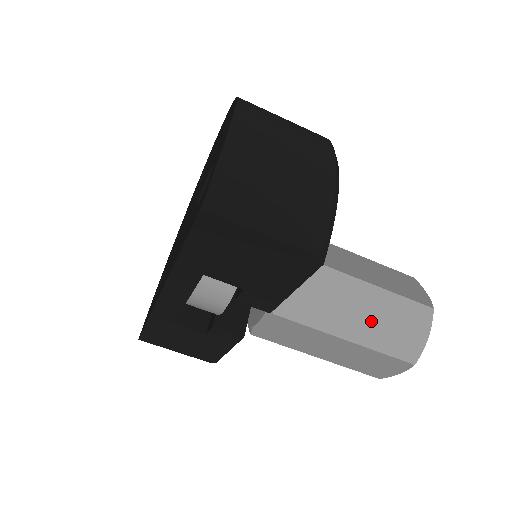
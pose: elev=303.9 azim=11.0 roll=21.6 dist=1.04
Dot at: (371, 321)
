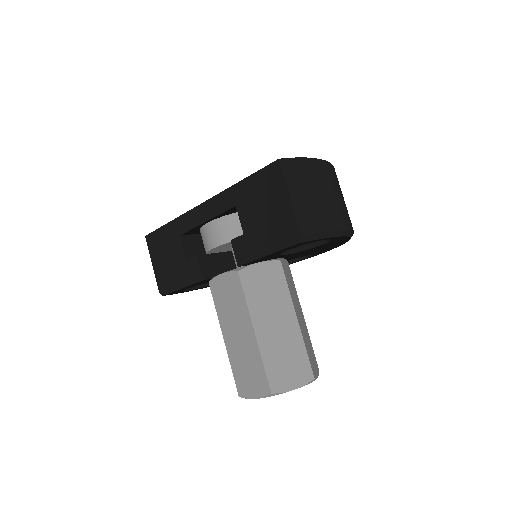
Dot at: (277, 339)
